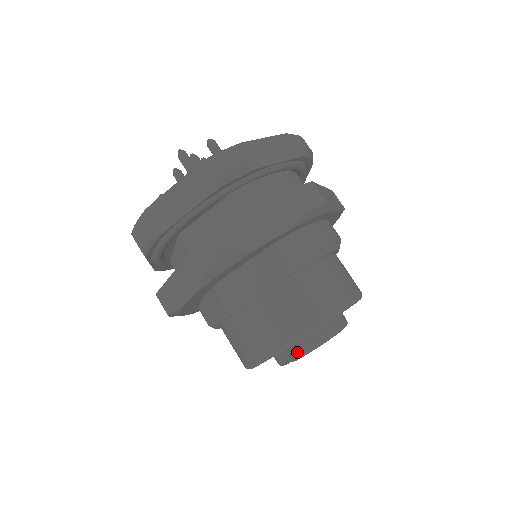
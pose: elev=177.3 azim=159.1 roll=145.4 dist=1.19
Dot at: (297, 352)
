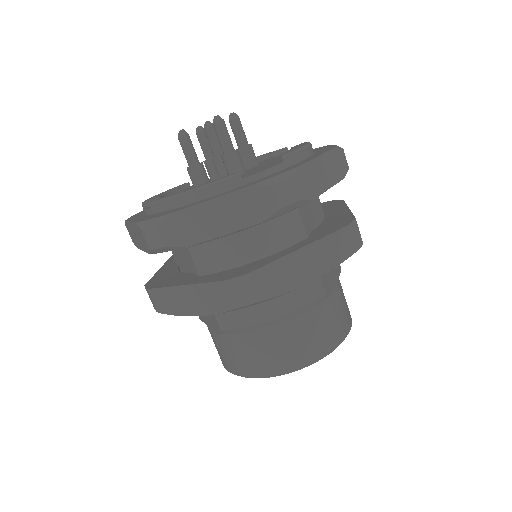
Dot at: occluded
